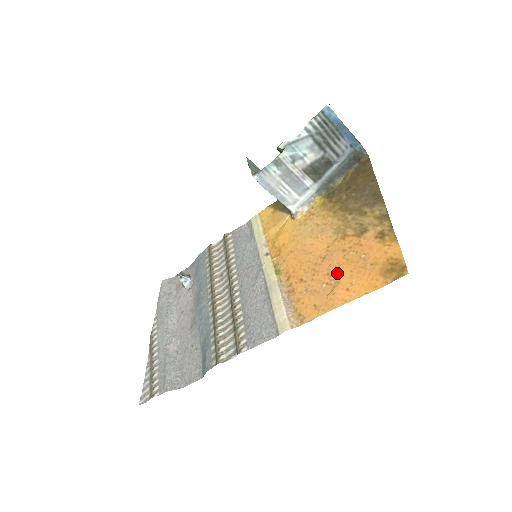
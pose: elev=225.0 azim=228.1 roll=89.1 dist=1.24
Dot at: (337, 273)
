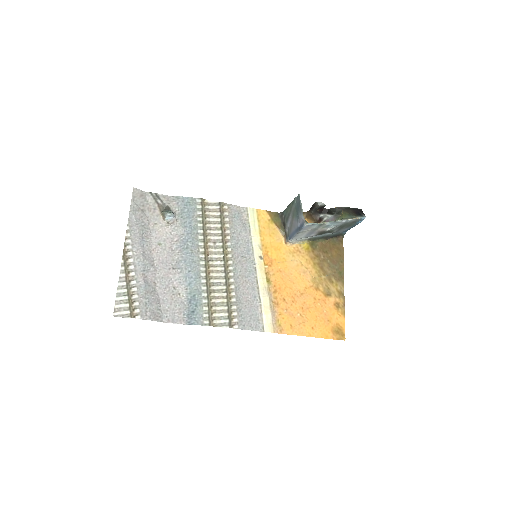
Dot at: (308, 312)
